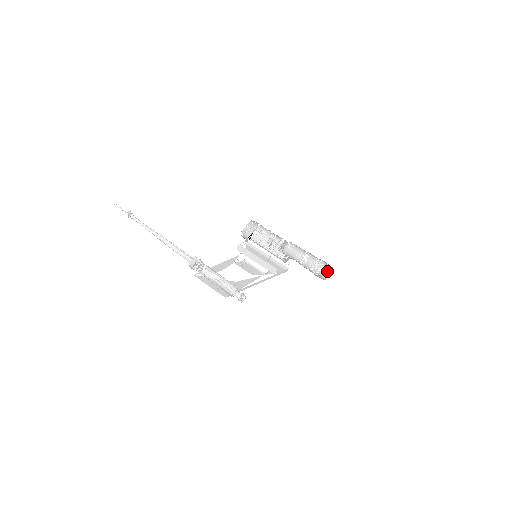
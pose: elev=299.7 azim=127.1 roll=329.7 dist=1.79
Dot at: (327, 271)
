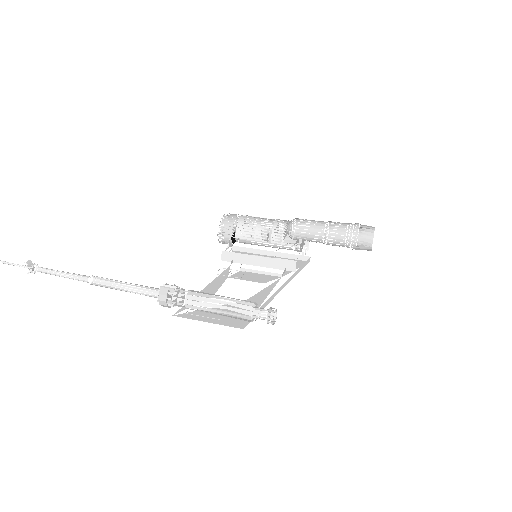
Dot at: (370, 234)
